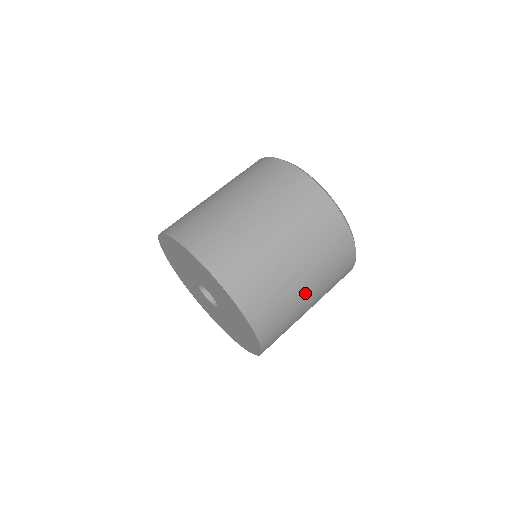
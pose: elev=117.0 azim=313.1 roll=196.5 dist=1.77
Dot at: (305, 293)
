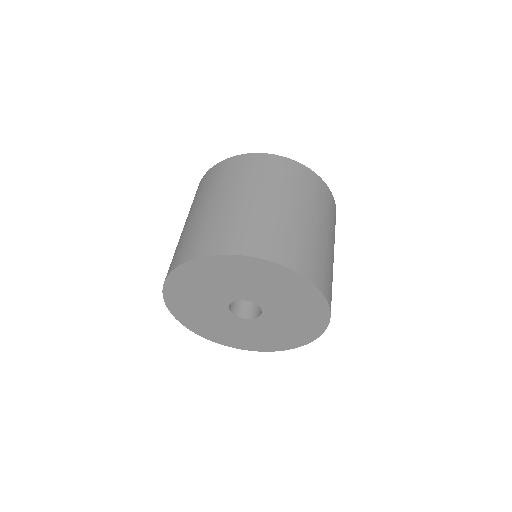
Dot at: (329, 246)
